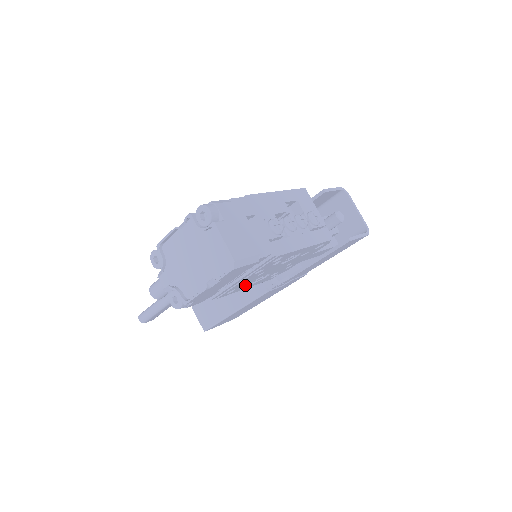
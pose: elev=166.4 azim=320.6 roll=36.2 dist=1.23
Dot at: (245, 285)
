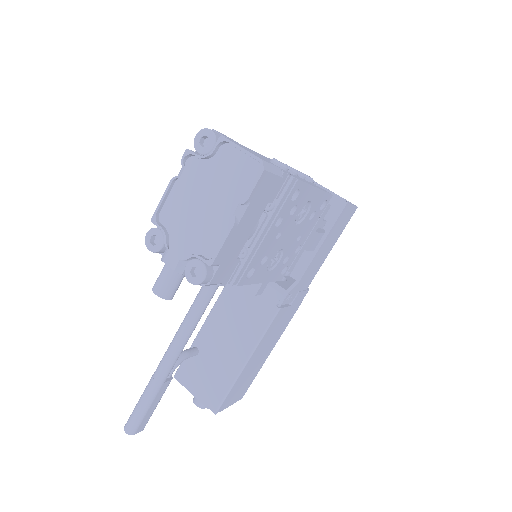
Dot at: (262, 267)
